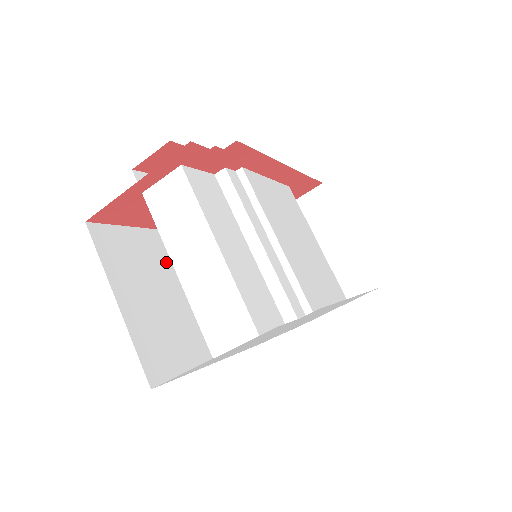
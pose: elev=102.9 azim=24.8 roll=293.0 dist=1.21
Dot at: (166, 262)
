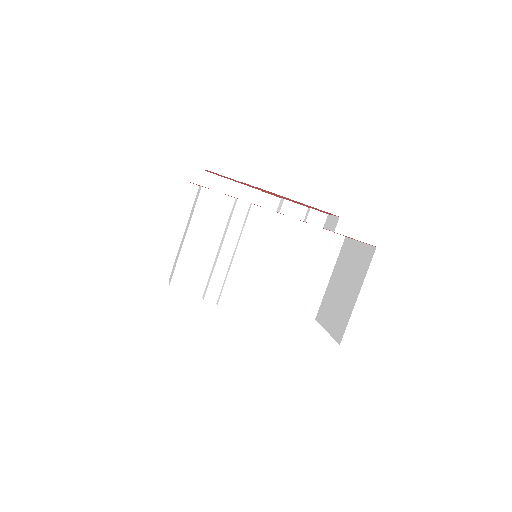
Dot at: occluded
